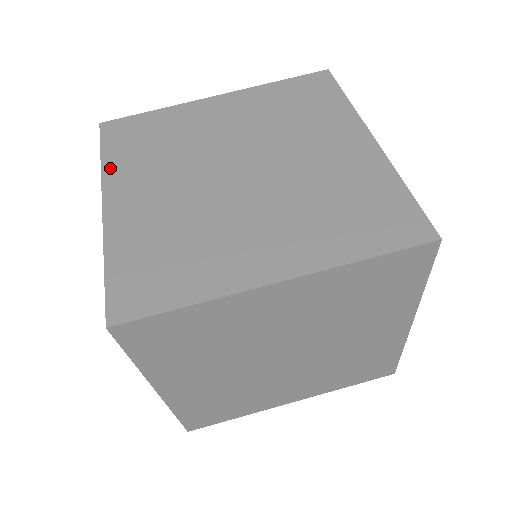
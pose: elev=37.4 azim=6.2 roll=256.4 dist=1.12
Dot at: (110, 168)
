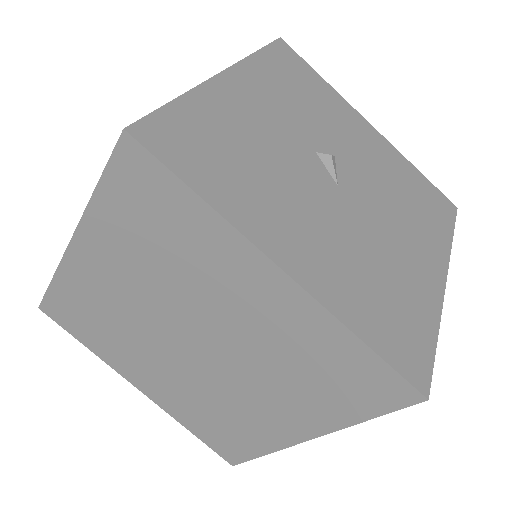
Dot at: occluded
